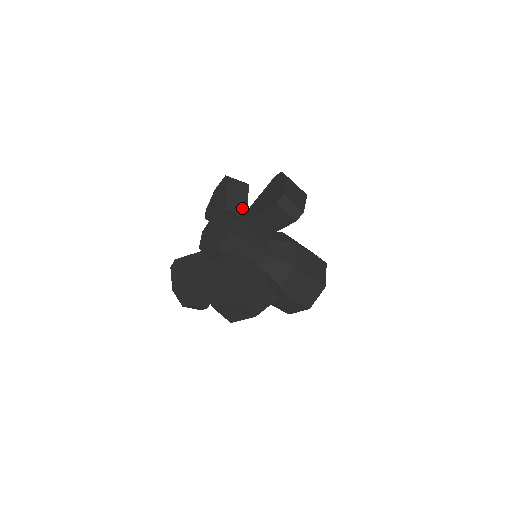
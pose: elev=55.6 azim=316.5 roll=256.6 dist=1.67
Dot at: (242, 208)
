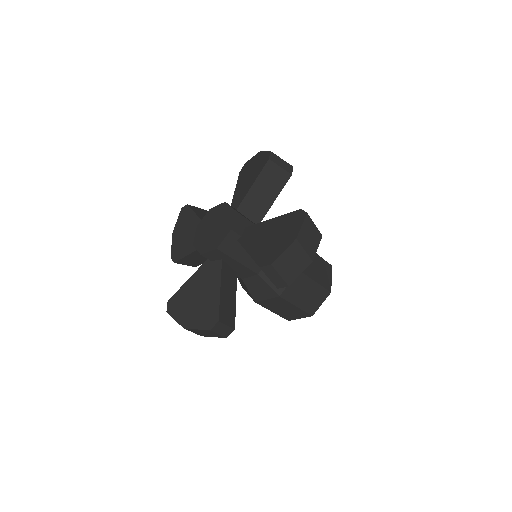
Dot at: occluded
